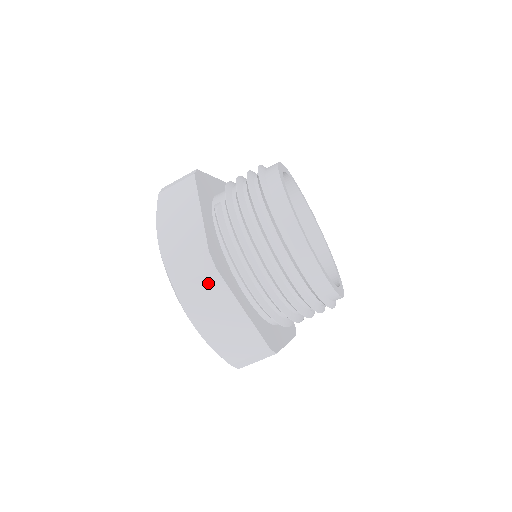
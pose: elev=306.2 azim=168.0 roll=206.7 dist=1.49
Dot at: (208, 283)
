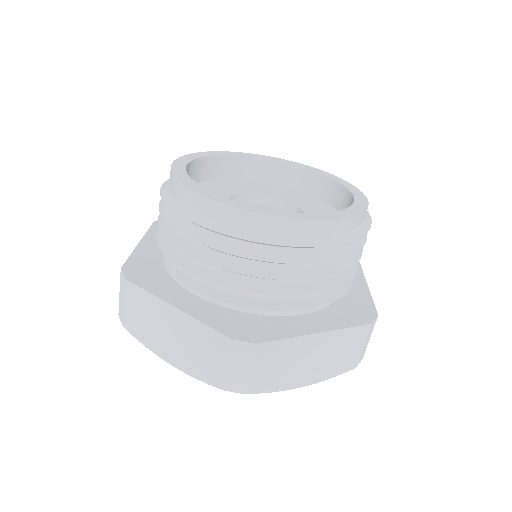
Dot at: (265, 358)
